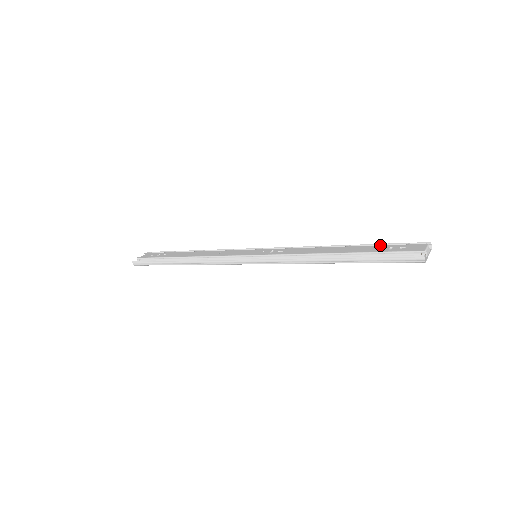
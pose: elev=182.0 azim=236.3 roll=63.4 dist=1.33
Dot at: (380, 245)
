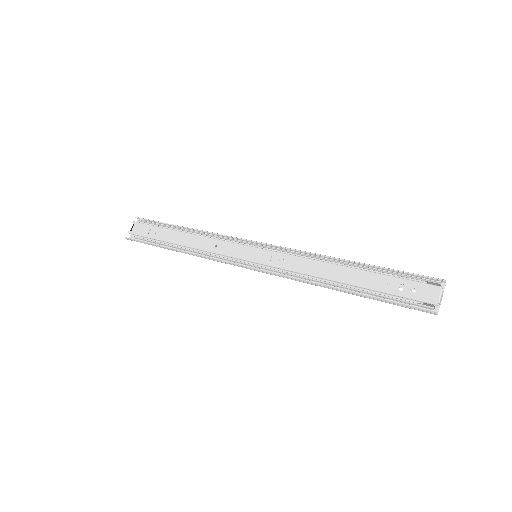
Dot at: (389, 276)
